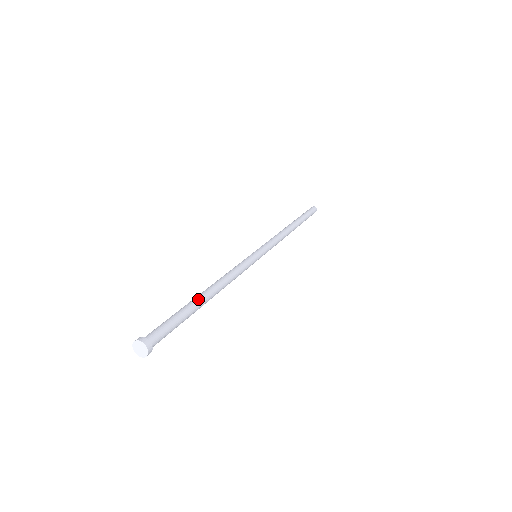
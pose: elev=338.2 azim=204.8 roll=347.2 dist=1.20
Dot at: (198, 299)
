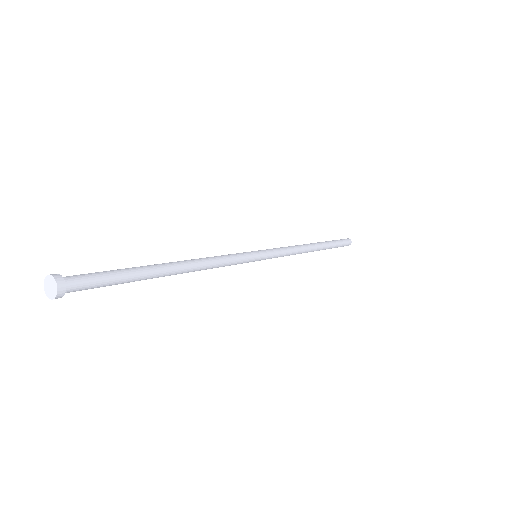
Dot at: (156, 265)
